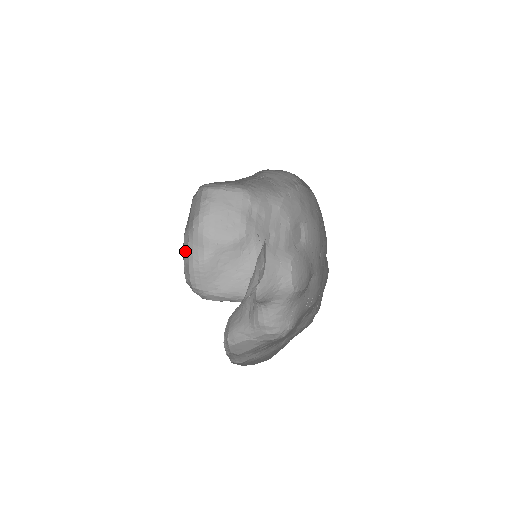
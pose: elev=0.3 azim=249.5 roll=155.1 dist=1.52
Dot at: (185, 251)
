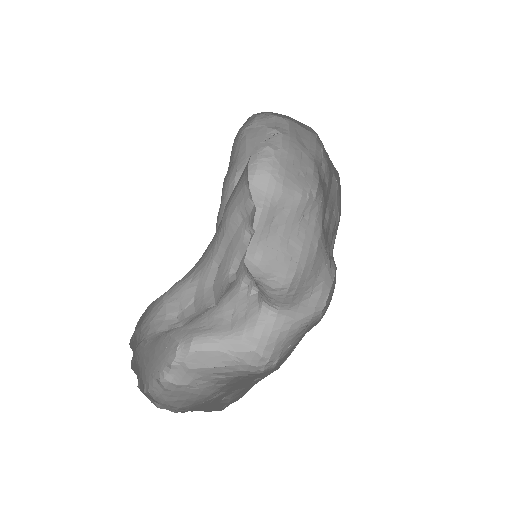
Dot at: occluded
